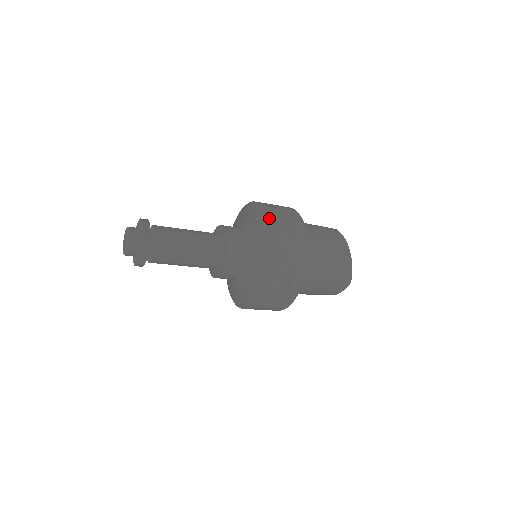
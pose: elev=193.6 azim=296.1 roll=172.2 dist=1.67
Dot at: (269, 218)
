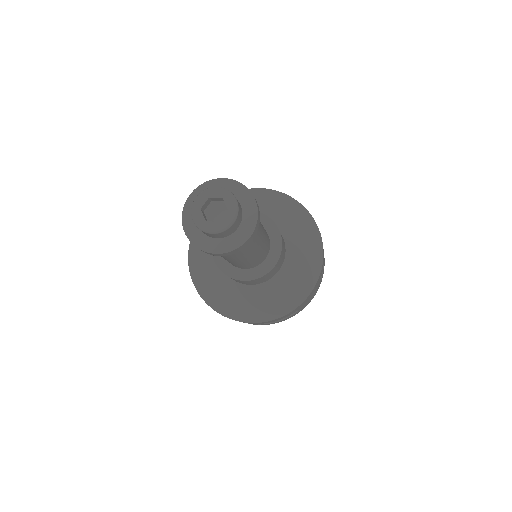
Dot at: occluded
